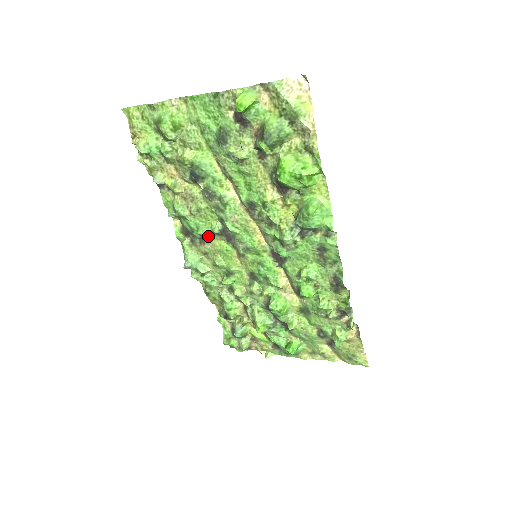
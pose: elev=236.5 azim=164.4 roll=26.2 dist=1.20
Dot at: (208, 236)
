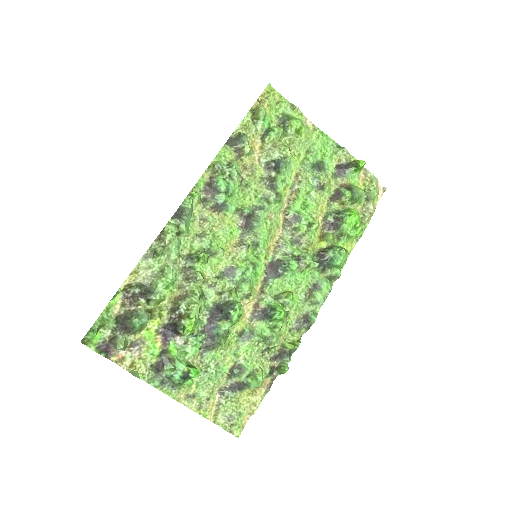
Dot at: (229, 209)
